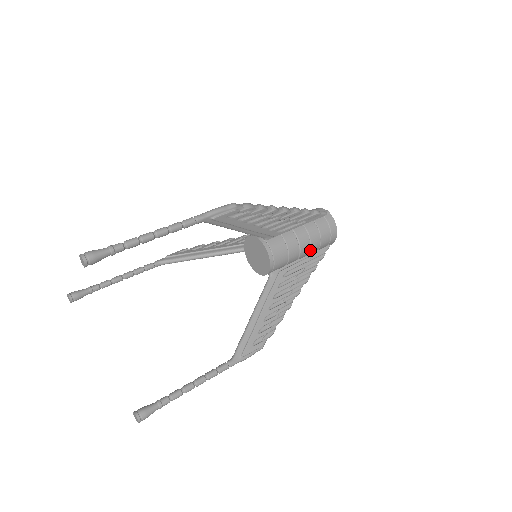
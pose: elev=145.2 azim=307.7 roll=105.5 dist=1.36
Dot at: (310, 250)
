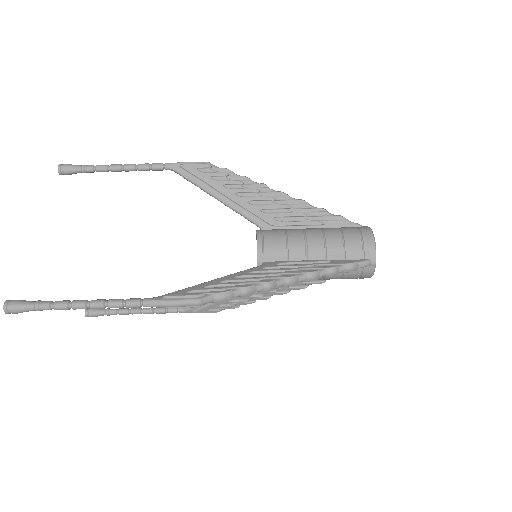
Dot at: occluded
